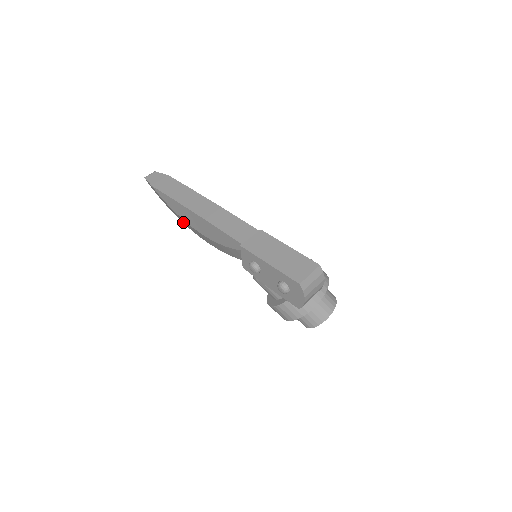
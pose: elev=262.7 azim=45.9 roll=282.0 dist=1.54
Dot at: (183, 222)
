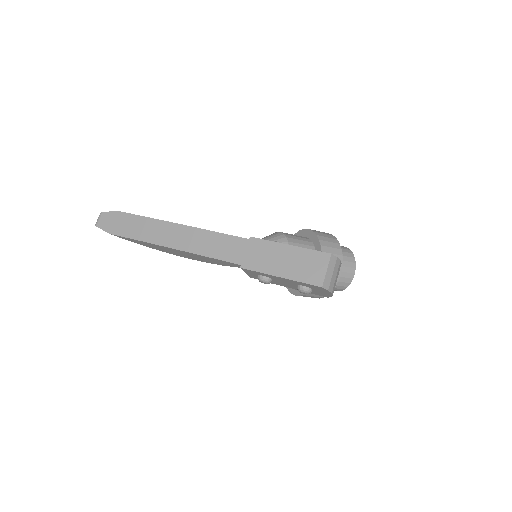
Dot at: occluded
